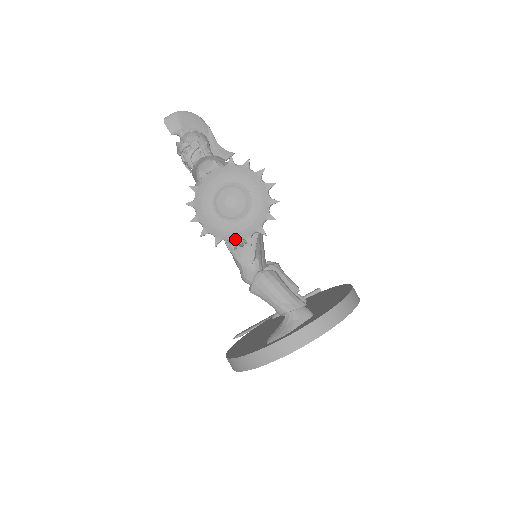
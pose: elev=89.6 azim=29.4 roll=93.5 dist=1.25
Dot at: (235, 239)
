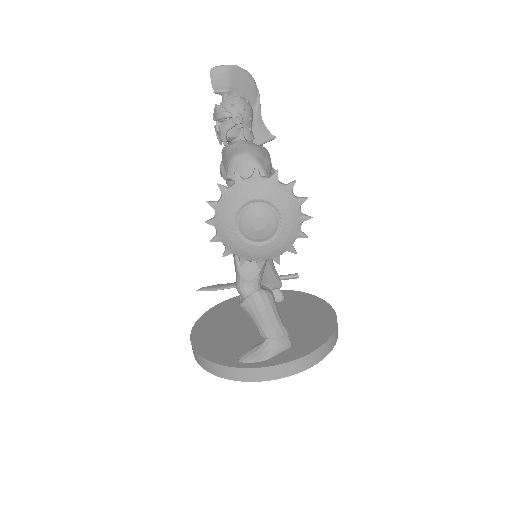
Dot at: (247, 258)
